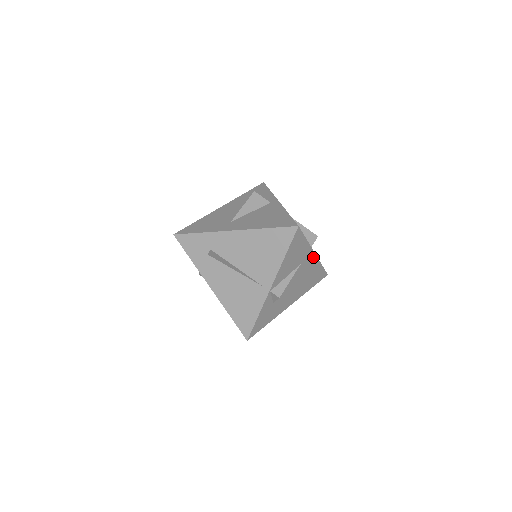
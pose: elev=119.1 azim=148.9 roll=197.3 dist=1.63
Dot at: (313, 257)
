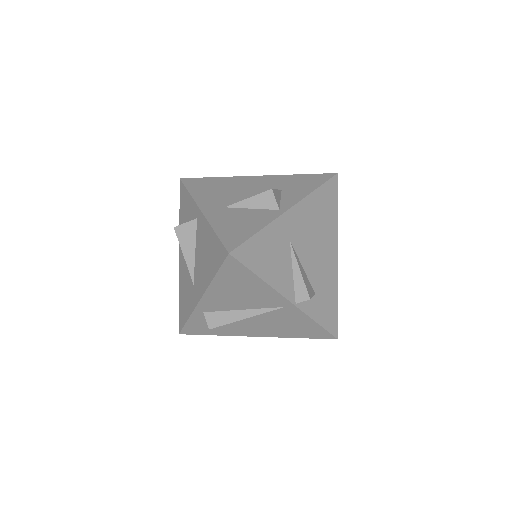
Dot at: (294, 212)
